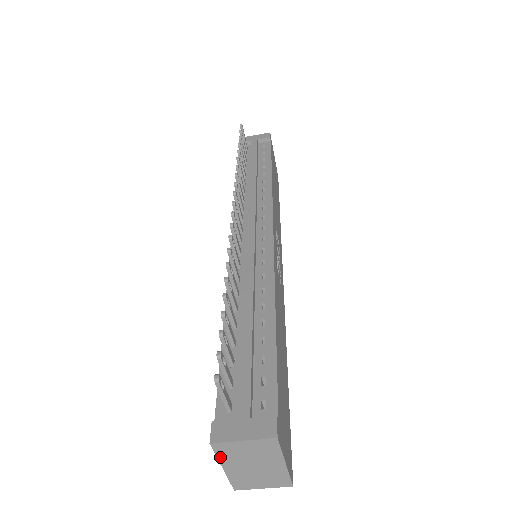
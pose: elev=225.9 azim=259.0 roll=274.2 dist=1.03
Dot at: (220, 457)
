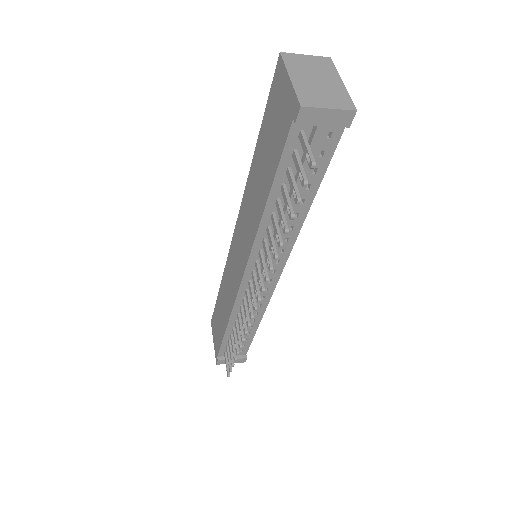
Dot at: occluded
